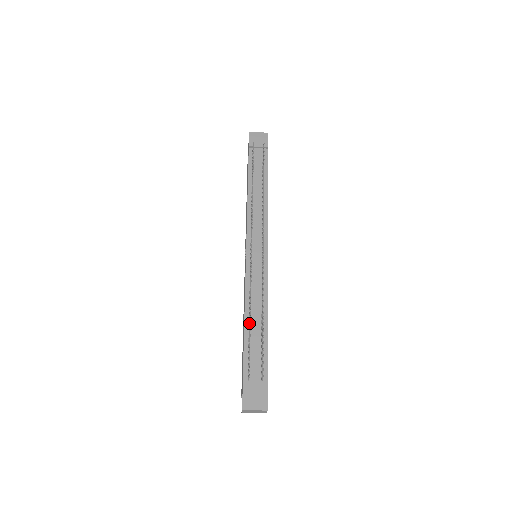
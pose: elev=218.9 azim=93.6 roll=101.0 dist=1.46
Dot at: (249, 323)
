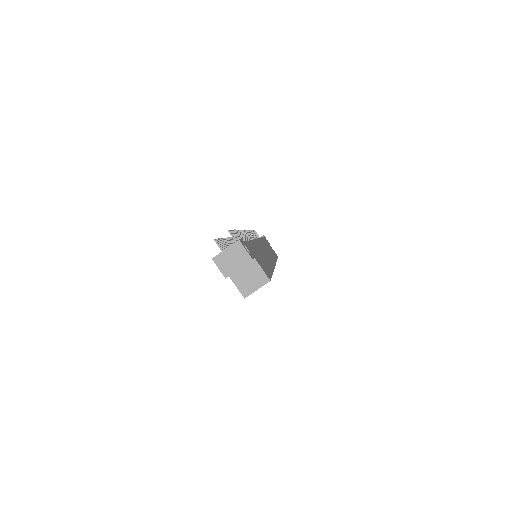
Dot at: occluded
